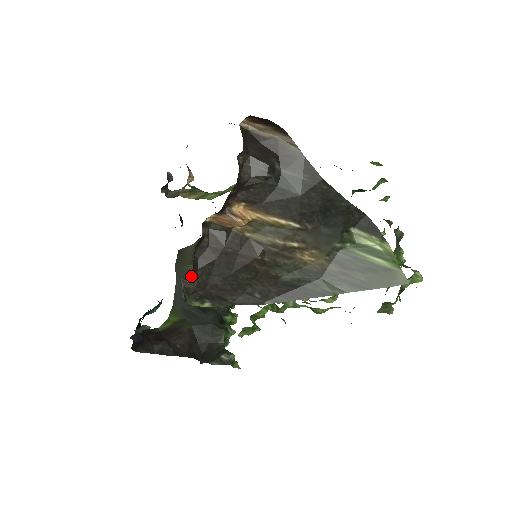
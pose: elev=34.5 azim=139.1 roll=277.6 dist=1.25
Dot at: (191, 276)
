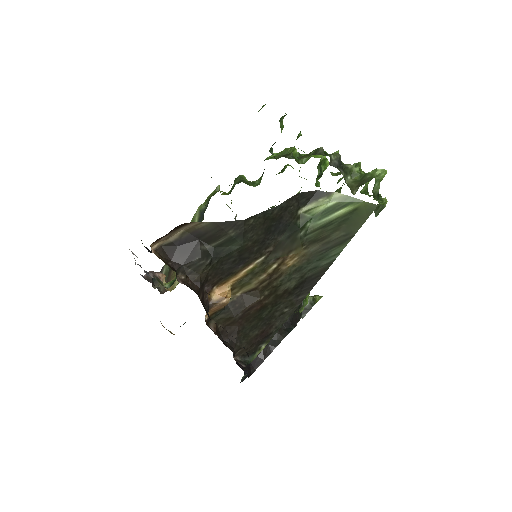
Dot at: (236, 351)
